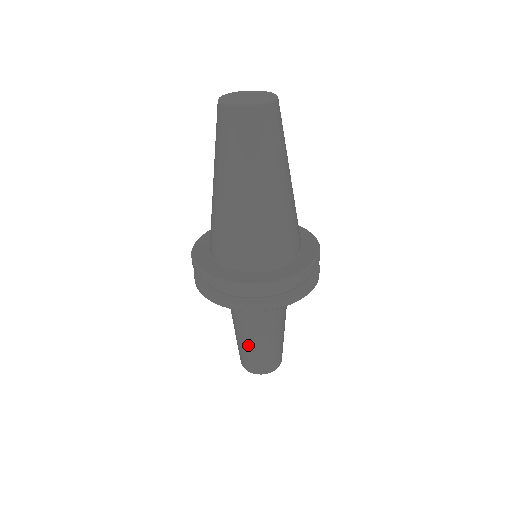
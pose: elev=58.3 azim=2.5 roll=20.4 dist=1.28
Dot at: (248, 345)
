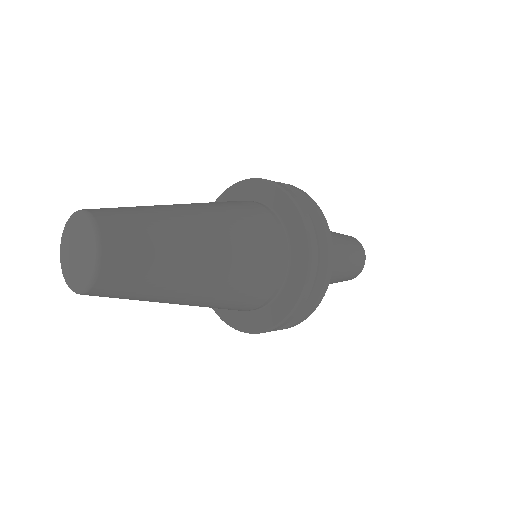
Dot at: (332, 282)
